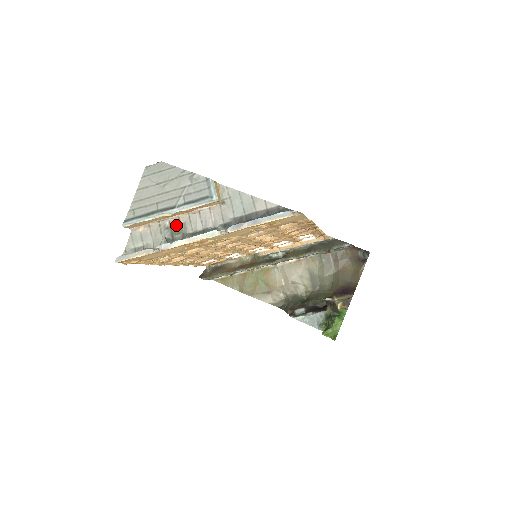
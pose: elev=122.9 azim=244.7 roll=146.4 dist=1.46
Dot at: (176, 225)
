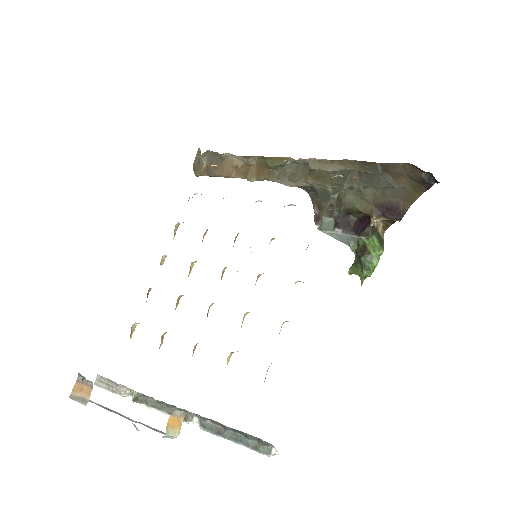
Dot at: occluded
